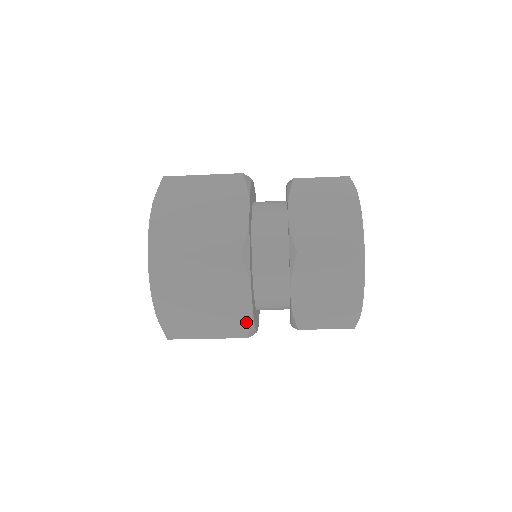
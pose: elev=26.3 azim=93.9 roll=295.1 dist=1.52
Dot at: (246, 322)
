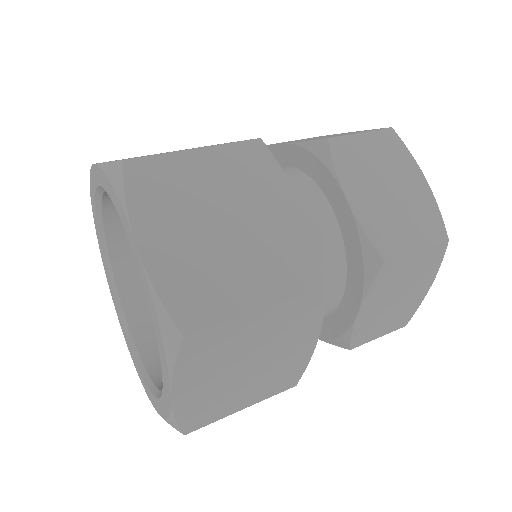
Dot at: (301, 369)
